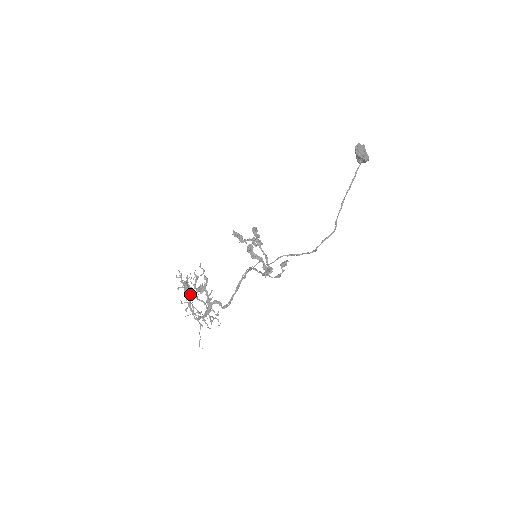
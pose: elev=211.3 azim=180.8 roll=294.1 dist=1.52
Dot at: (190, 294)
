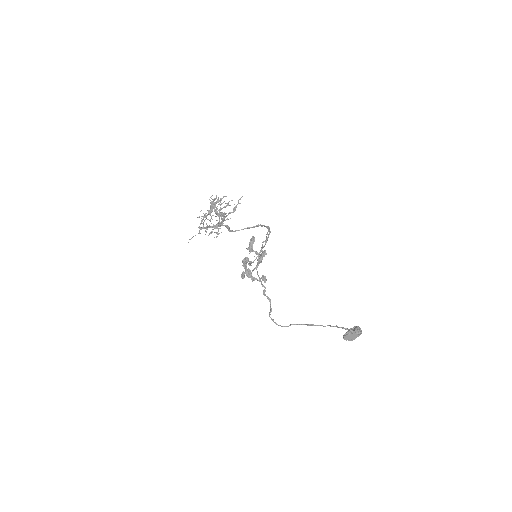
Dot at: (212, 211)
